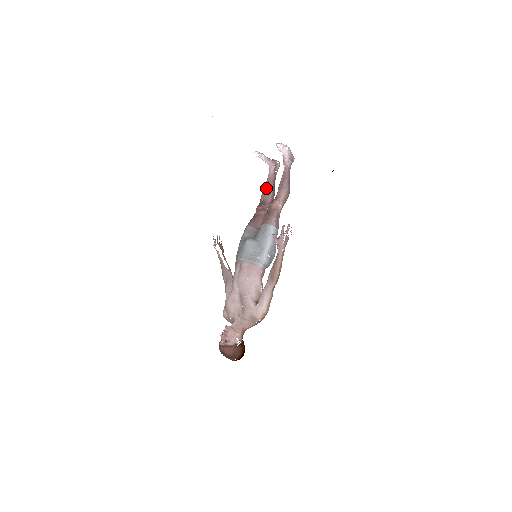
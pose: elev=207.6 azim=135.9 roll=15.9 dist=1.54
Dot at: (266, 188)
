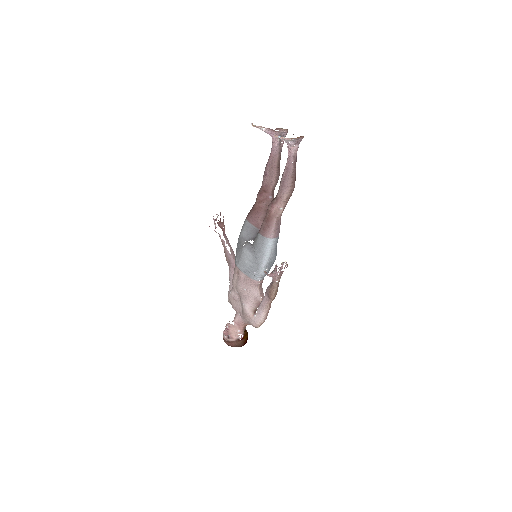
Dot at: (268, 169)
